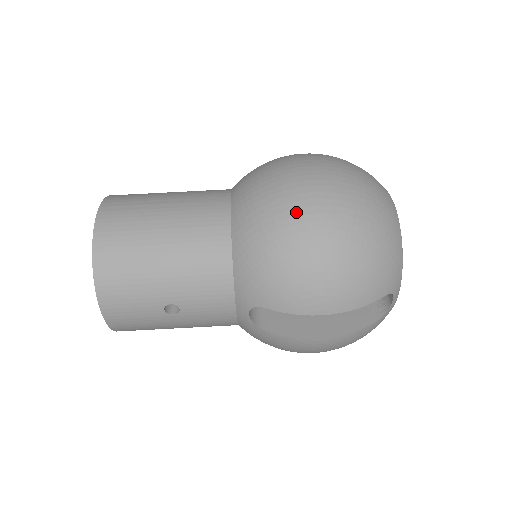
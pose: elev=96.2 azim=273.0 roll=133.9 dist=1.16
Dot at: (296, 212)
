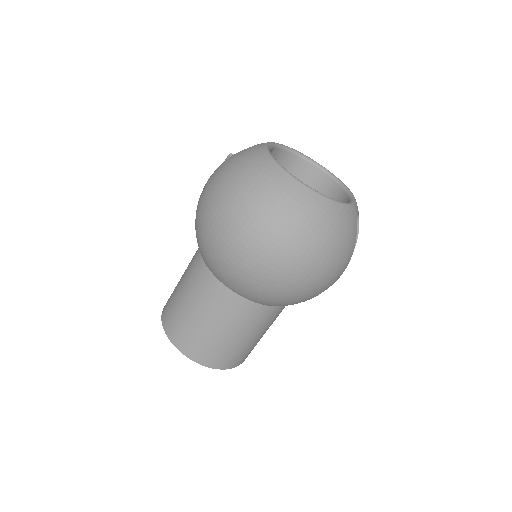
Dot at: (284, 285)
